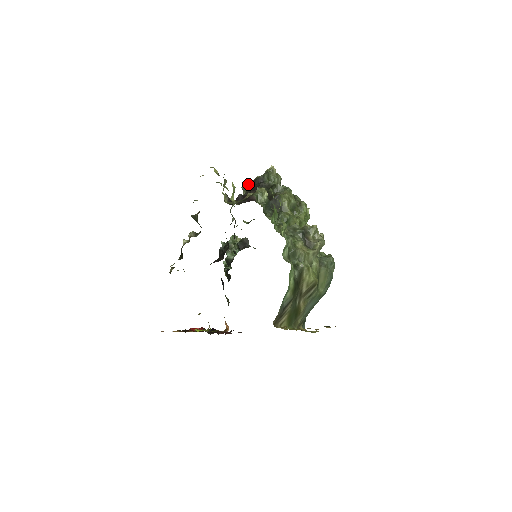
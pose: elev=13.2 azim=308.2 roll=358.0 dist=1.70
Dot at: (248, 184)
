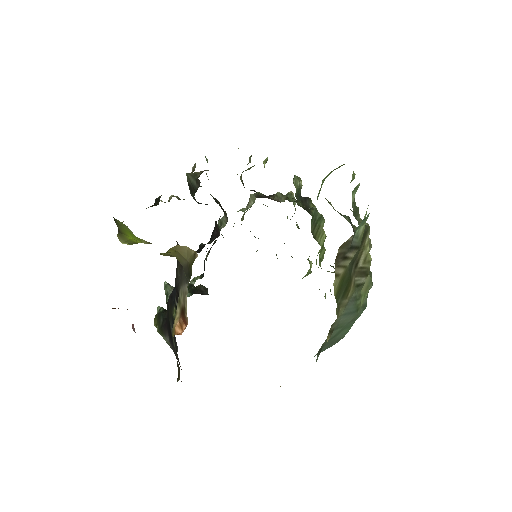
Dot at: occluded
